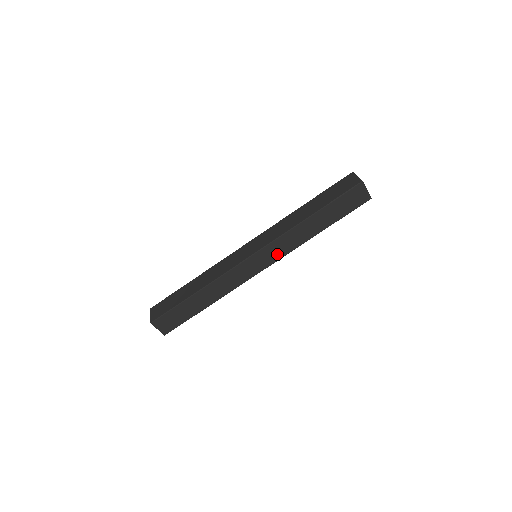
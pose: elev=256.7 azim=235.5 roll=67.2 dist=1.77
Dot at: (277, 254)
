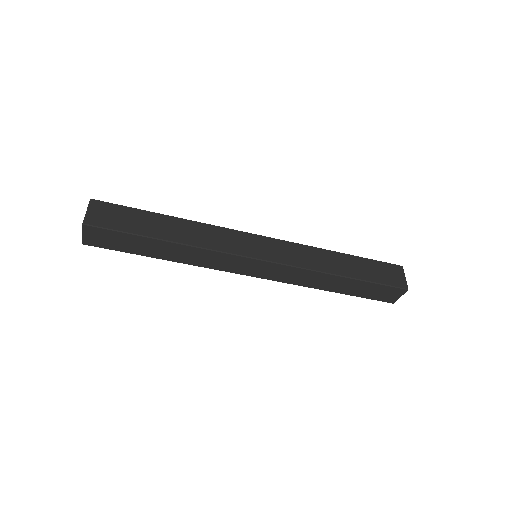
Dot at: (278, 276)
